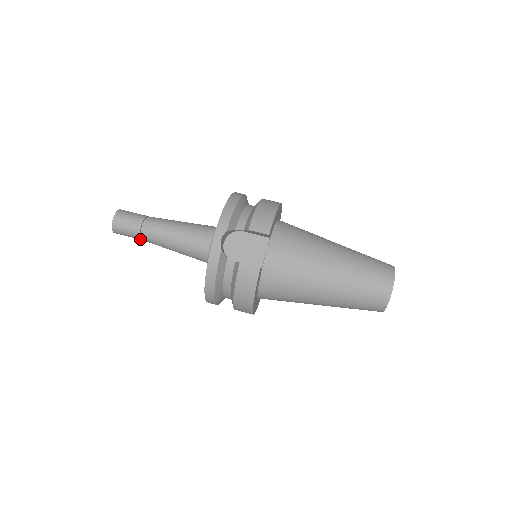
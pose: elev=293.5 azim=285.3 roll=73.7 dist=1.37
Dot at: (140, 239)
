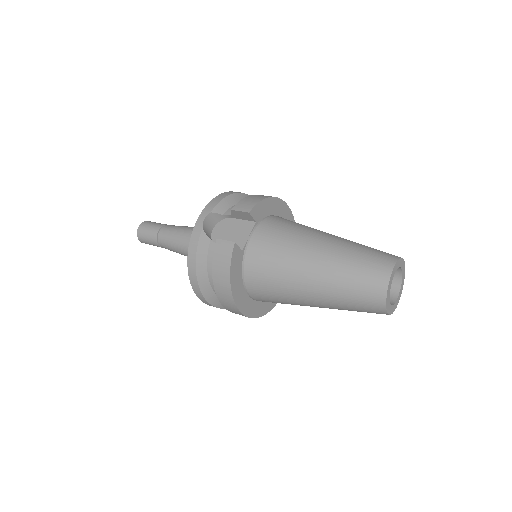
Dot at: (158, 245)
